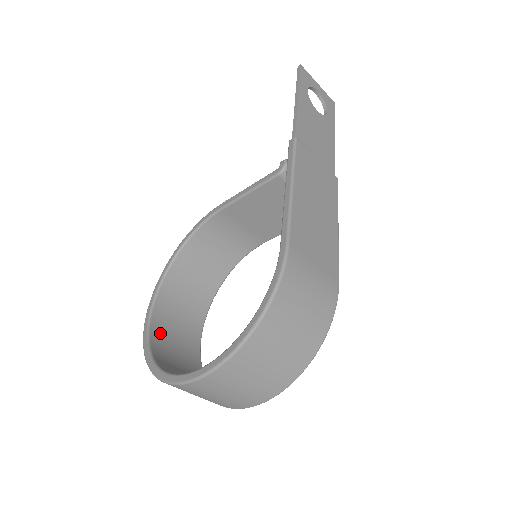
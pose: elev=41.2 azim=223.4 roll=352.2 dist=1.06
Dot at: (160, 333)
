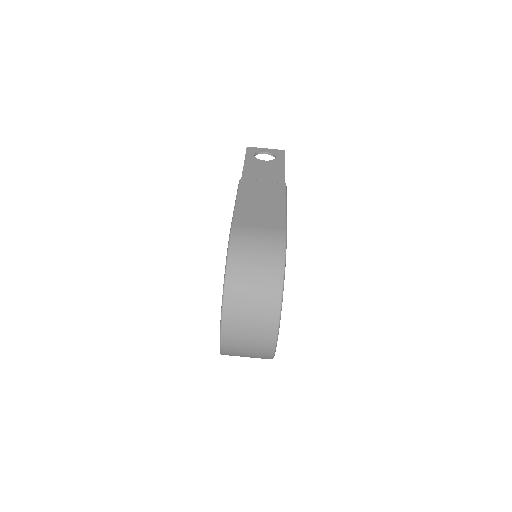
Dot at: occluded
